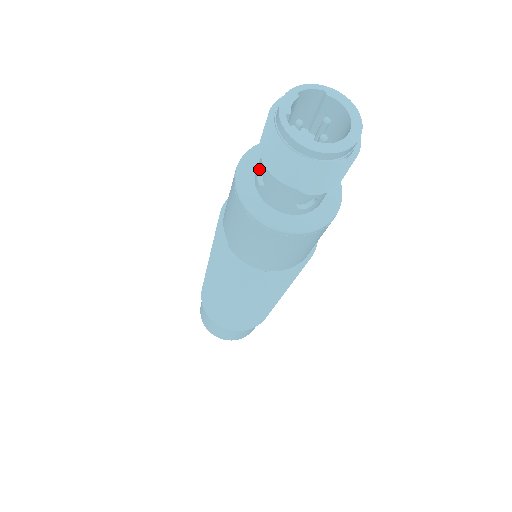
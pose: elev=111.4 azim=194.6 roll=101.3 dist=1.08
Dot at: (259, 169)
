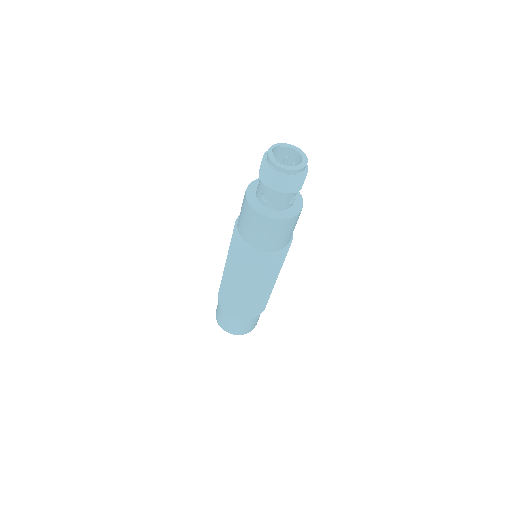
Dot at: (262, 196)
